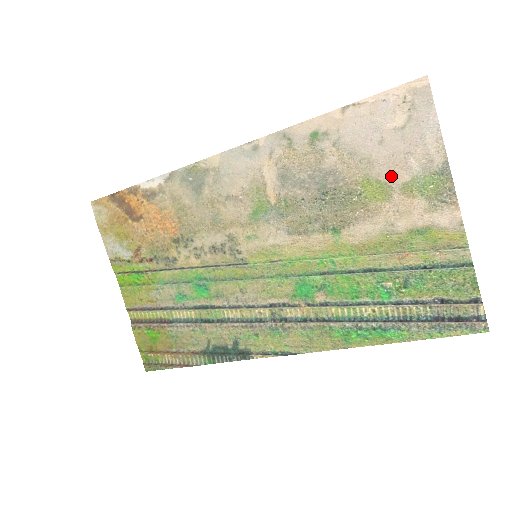
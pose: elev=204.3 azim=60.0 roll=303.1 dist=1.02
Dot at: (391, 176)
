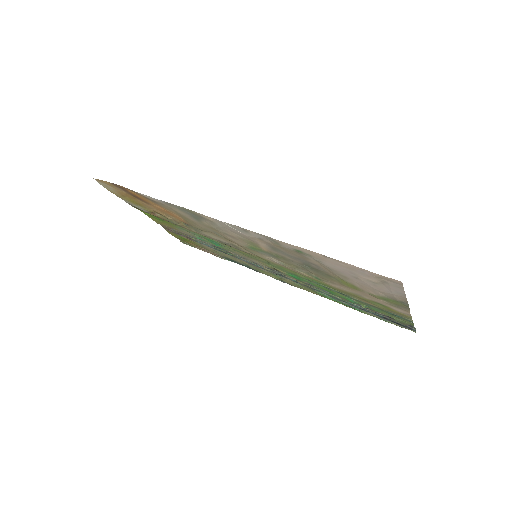
Dot at: (362, 288)
